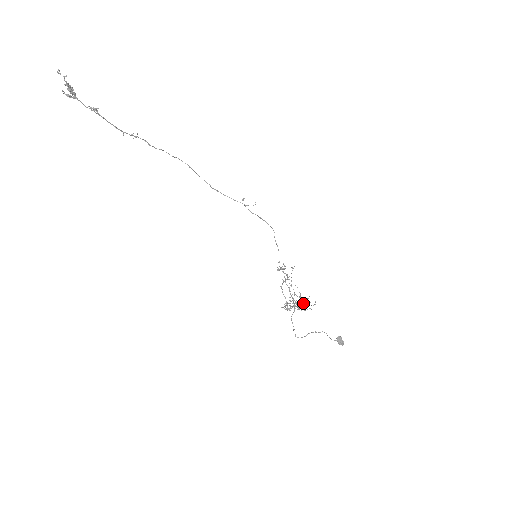
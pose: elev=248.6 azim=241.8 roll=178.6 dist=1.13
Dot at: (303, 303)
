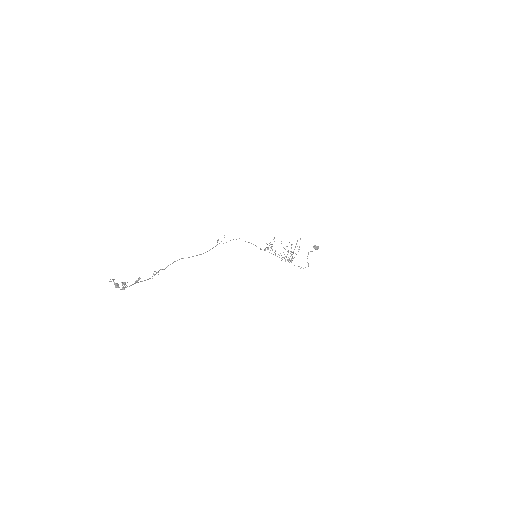
Dot at: occluded
